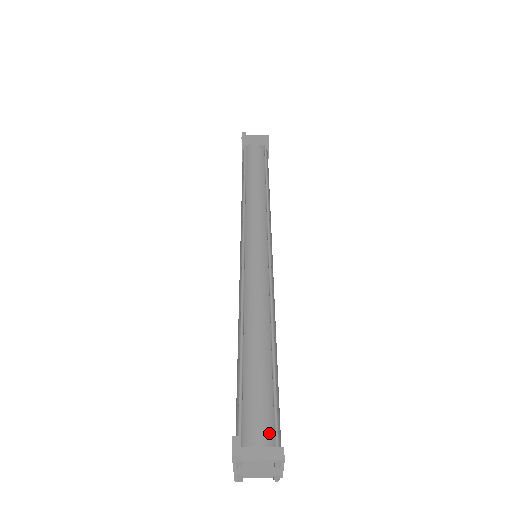
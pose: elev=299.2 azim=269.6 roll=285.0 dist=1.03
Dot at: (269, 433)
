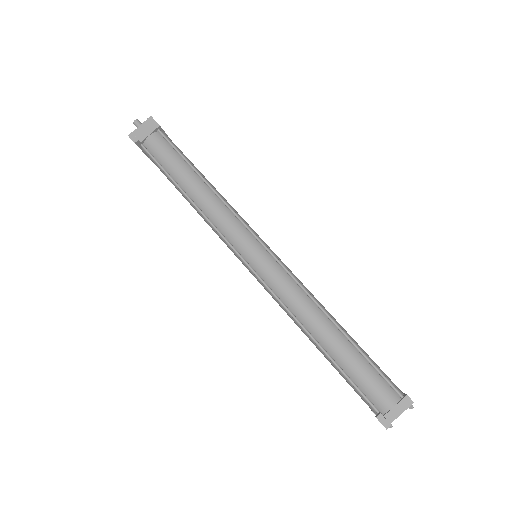
Dot at: (390, 392)
